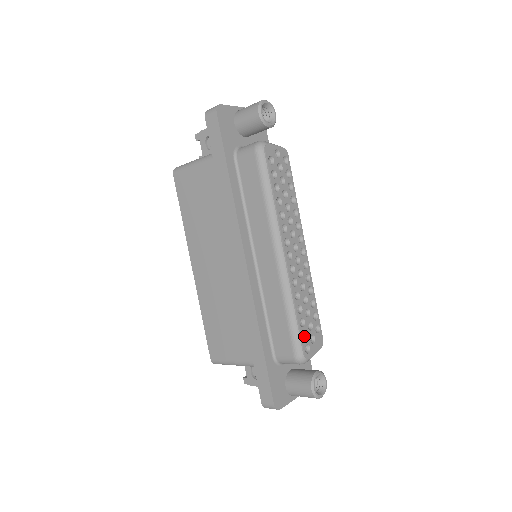
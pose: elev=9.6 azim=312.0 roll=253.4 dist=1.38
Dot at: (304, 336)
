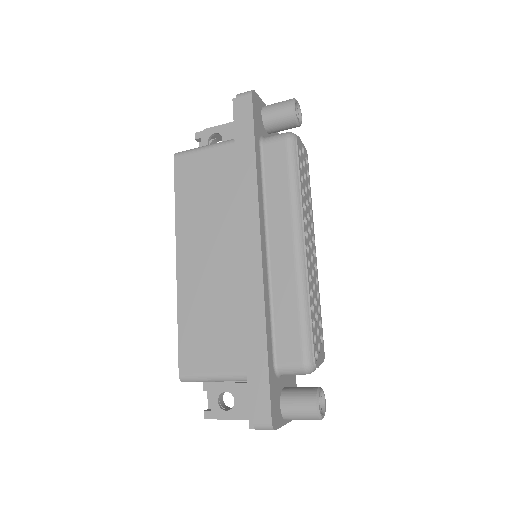
Dot at: occluded
